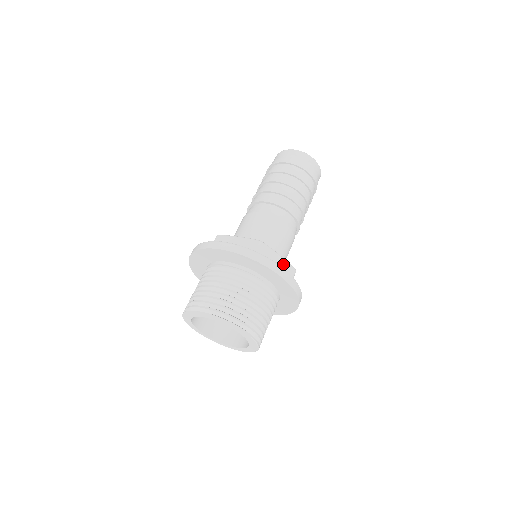
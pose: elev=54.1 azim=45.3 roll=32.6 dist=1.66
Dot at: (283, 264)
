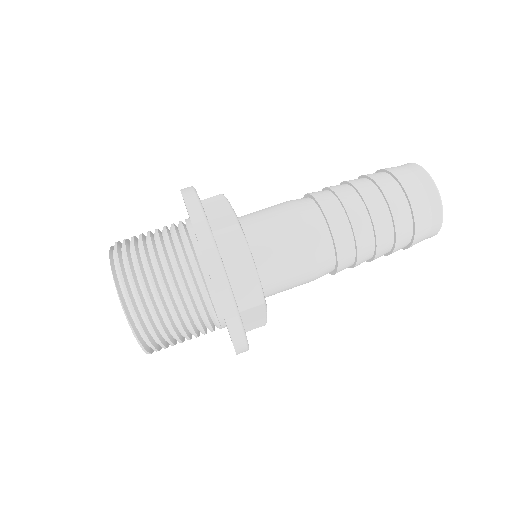
Dot at: (260, 320)
